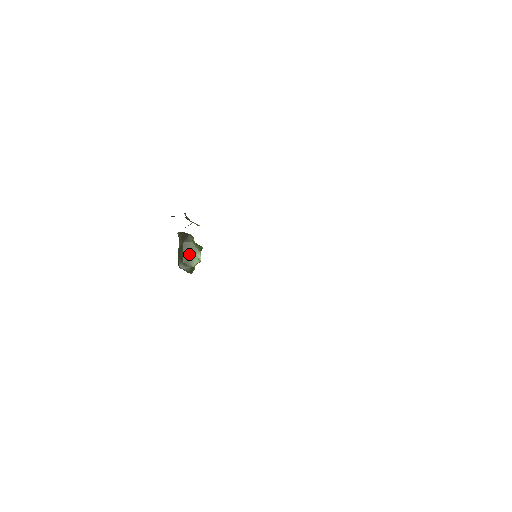
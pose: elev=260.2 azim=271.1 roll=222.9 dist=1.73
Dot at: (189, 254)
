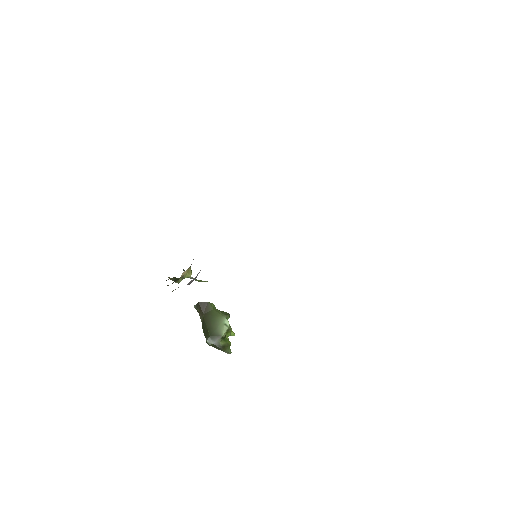
Dot at: (213, 324)
